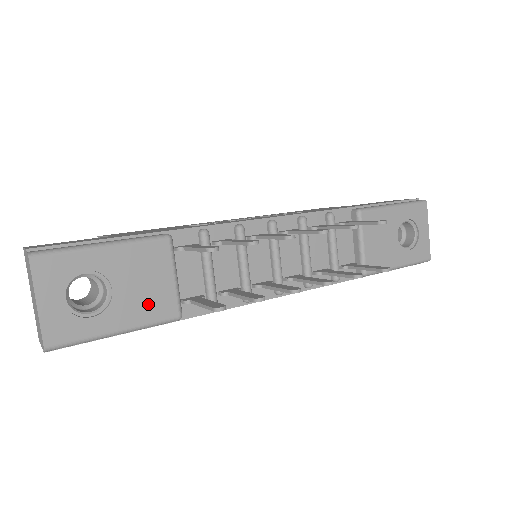
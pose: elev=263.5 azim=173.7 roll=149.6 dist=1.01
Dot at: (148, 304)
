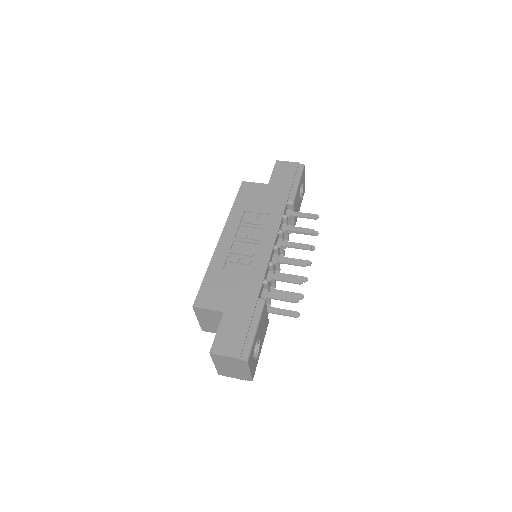
Dot at: (264, 330)
